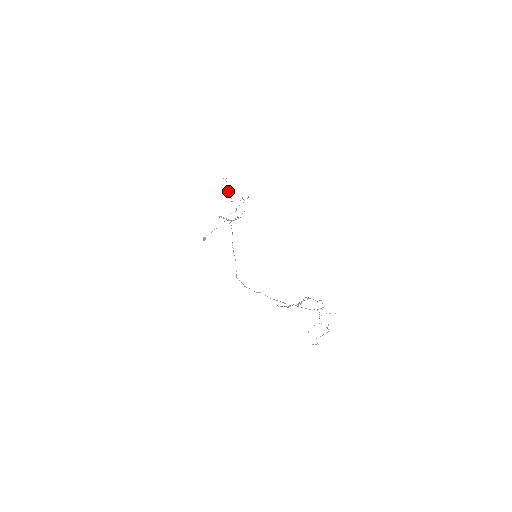
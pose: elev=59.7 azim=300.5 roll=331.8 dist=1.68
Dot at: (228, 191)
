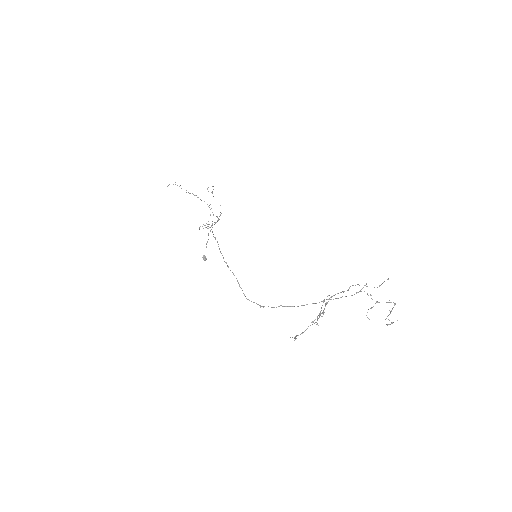
Dot at: (190, 193)
